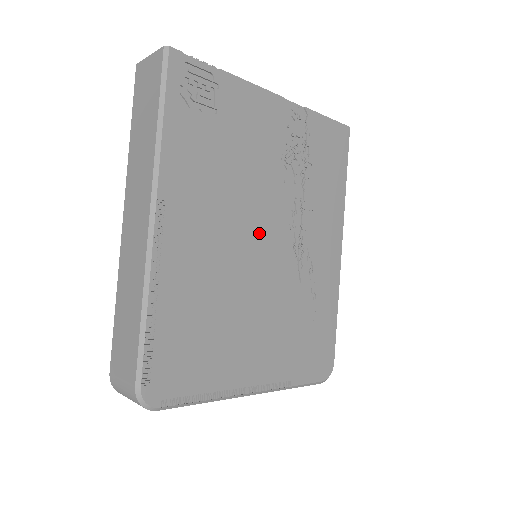
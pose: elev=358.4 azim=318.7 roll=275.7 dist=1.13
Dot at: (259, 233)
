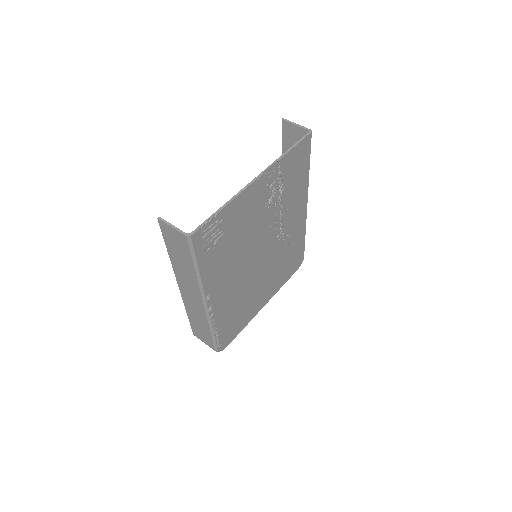
Dot at: (258, 253)
